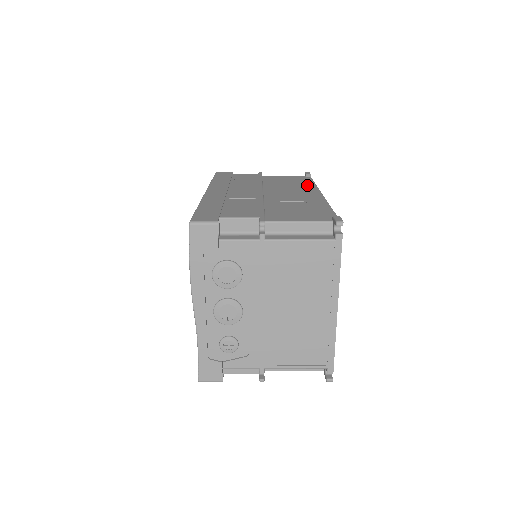
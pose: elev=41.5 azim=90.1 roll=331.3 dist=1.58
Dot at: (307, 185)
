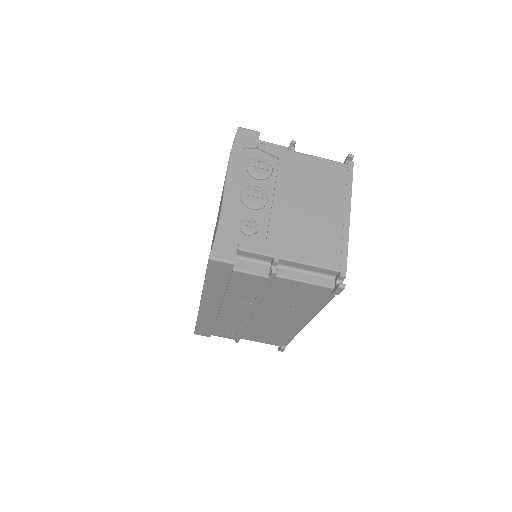
Dot at: occluded
